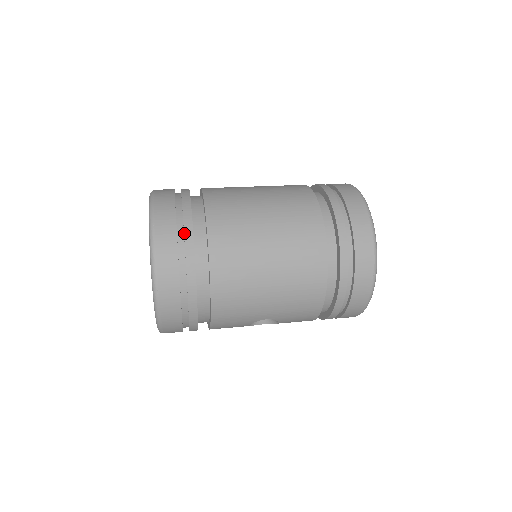
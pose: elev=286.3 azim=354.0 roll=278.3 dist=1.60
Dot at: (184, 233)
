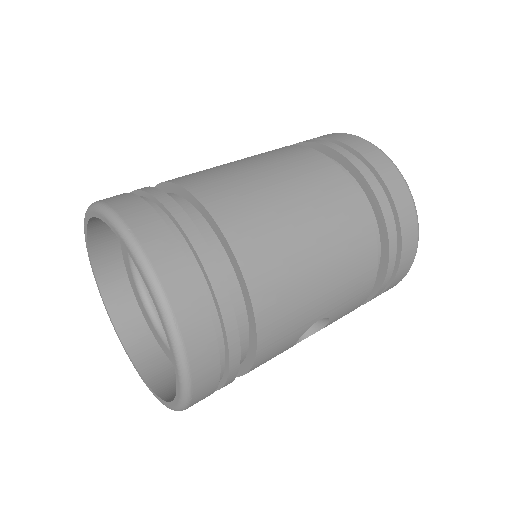
Dot at: (180, 225)
